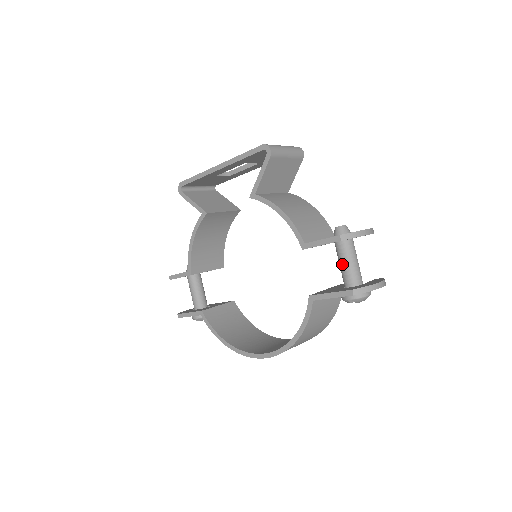
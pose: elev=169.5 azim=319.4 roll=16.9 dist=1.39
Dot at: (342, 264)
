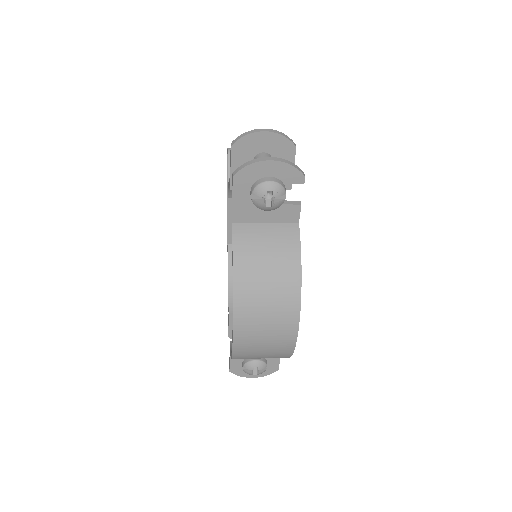
Dot at: occluded
